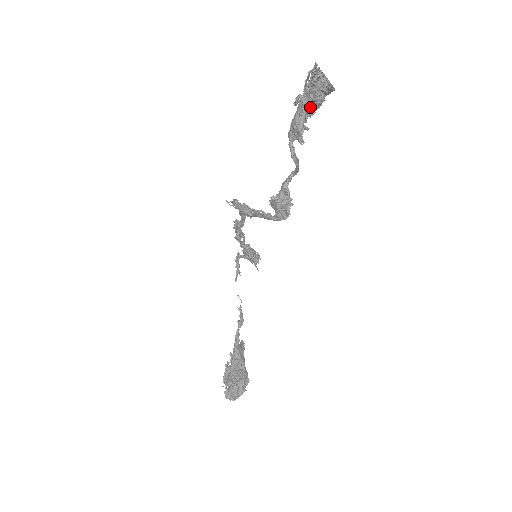
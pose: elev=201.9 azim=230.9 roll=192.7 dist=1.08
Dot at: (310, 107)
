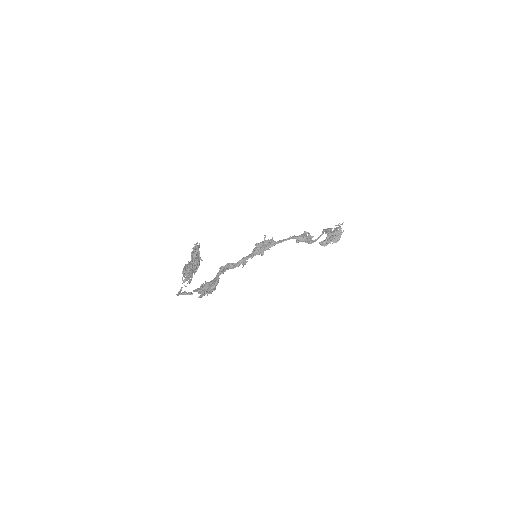
Dot at: (334, 231)
